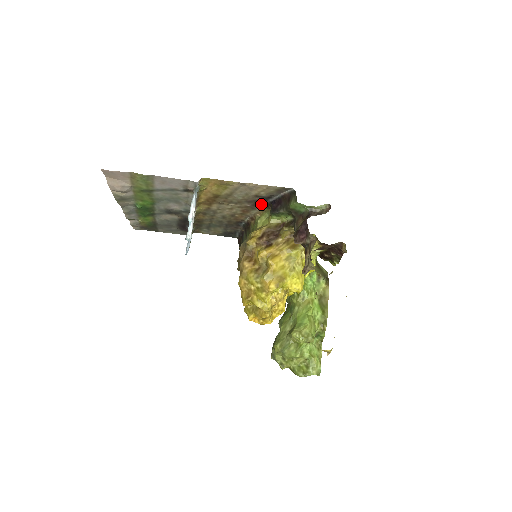
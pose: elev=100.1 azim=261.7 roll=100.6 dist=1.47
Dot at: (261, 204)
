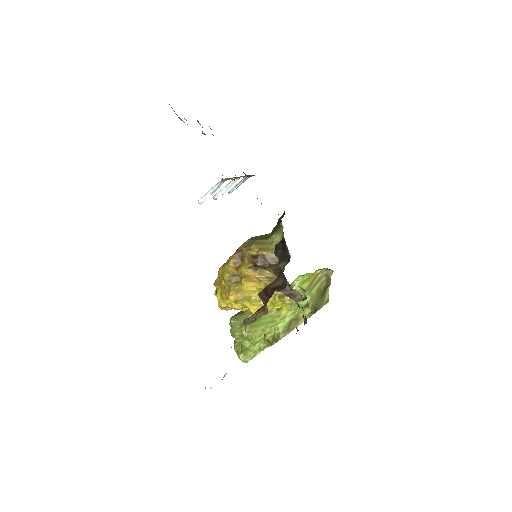
Dot at: occluded
